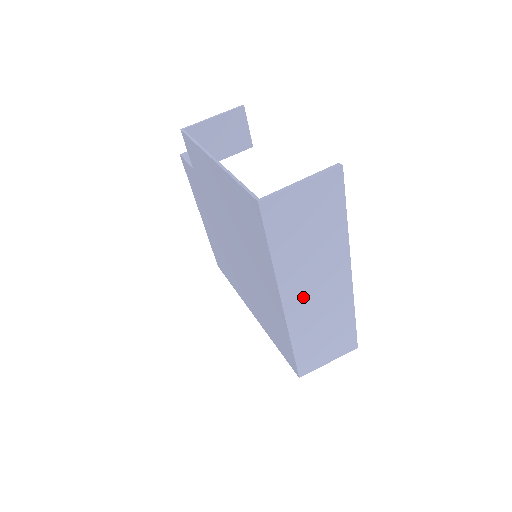
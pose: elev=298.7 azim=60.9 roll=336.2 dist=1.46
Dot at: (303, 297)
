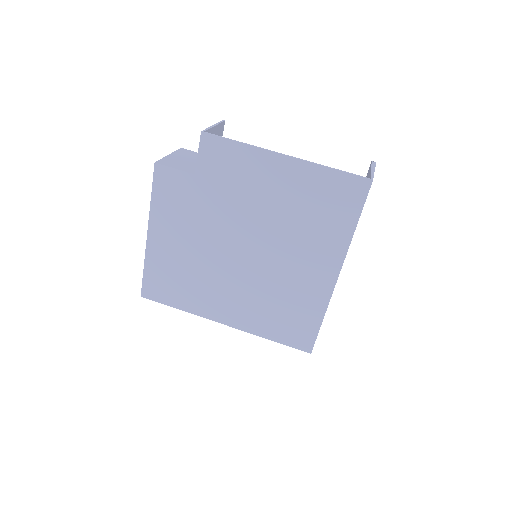
Dot at: occluded
